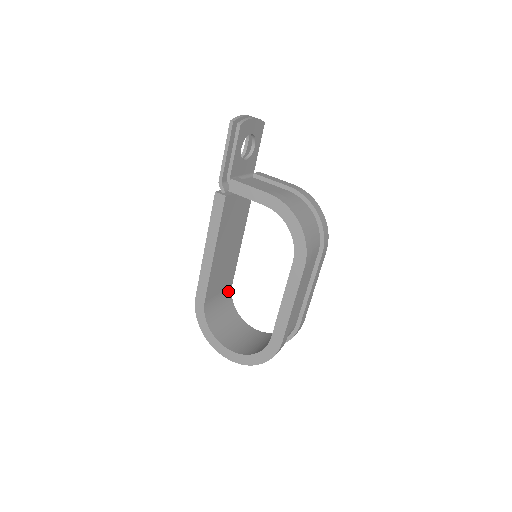
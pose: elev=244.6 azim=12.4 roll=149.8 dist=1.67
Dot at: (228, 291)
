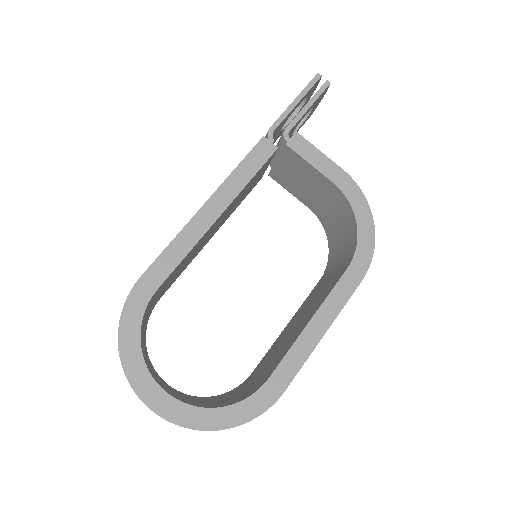
Dot at: (154, 305)
